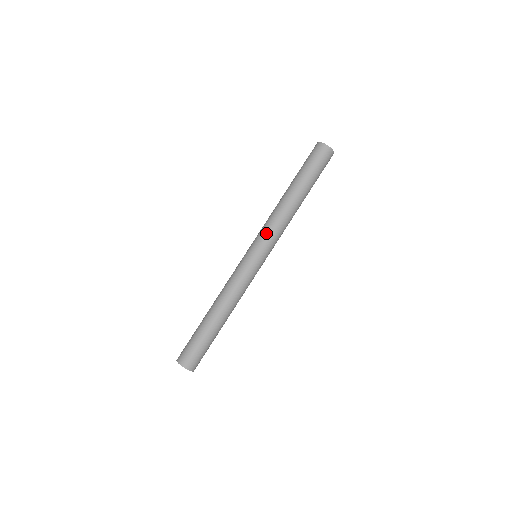
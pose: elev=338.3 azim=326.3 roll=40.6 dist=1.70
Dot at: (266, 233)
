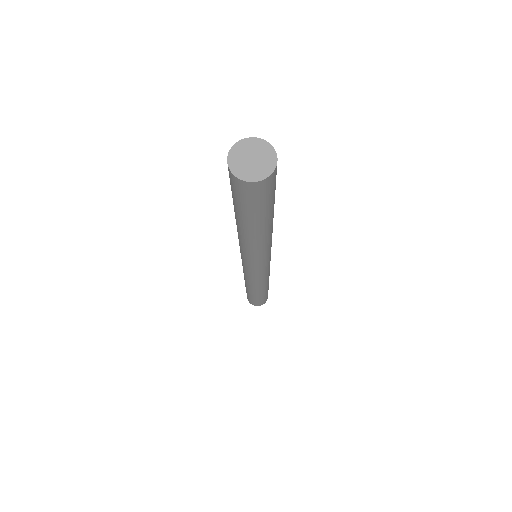
Dot at: (260, 260)
